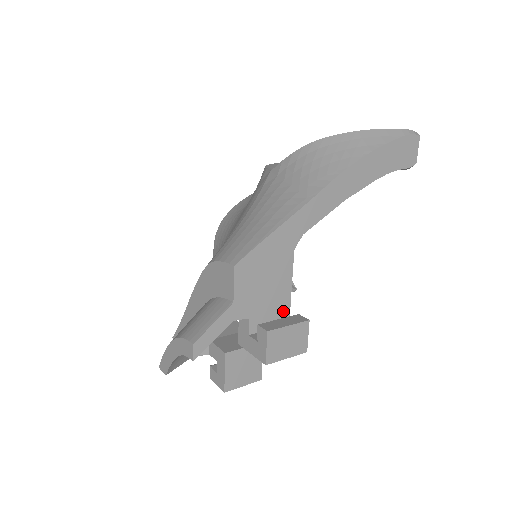
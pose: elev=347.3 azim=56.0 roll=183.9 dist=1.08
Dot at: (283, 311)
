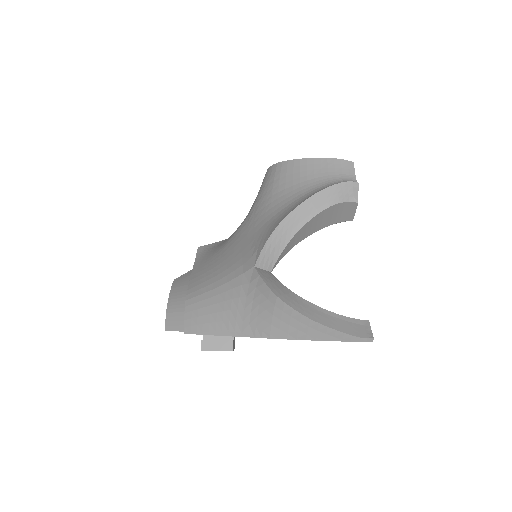
Dot at: occluded
